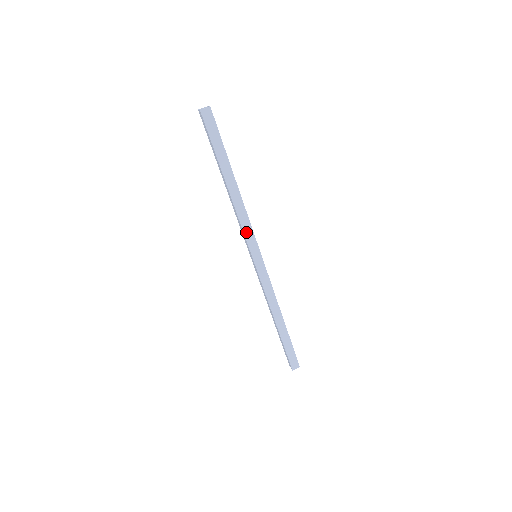
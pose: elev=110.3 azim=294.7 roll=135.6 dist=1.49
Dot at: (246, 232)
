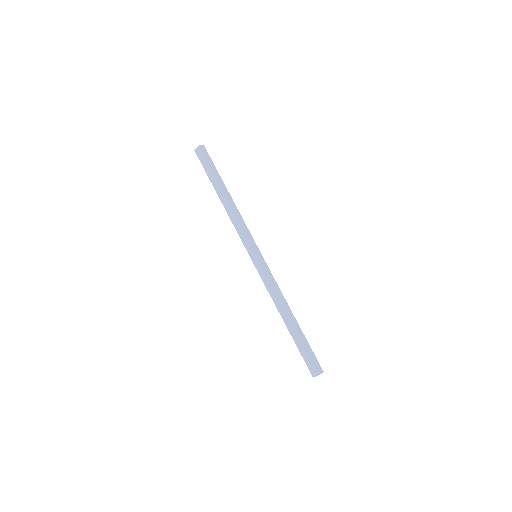
Dot at: (245, 232)
